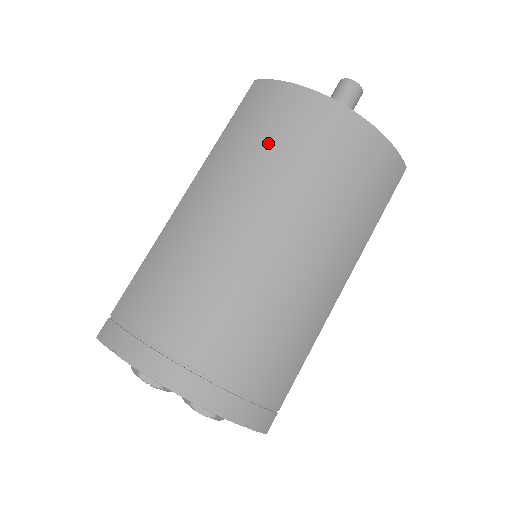
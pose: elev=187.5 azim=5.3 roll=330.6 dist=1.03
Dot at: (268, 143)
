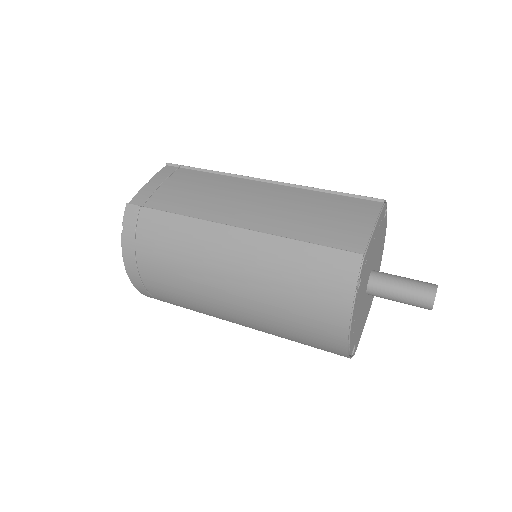
Dot at: (291, 294)
